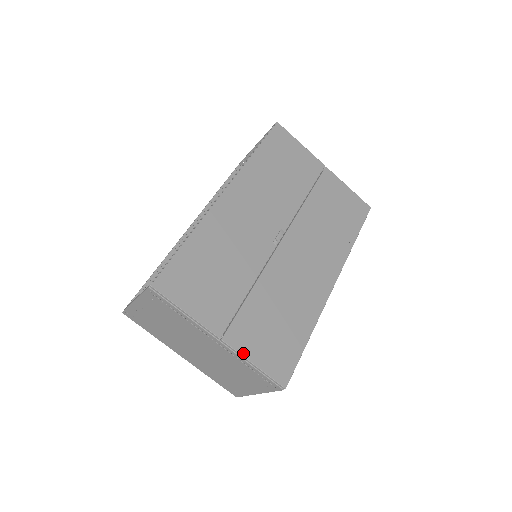
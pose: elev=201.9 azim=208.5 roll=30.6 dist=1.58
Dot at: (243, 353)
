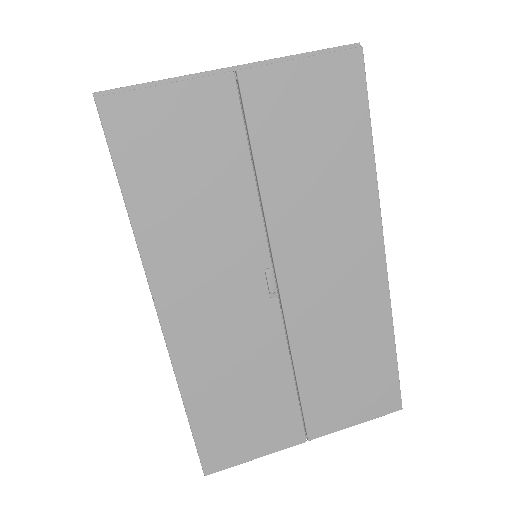
Dot at: (338, 428)
